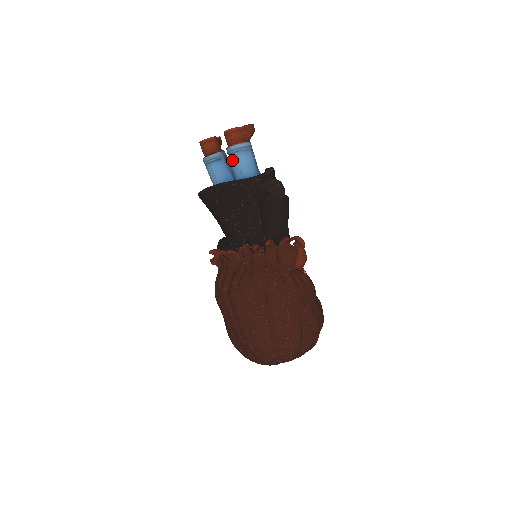
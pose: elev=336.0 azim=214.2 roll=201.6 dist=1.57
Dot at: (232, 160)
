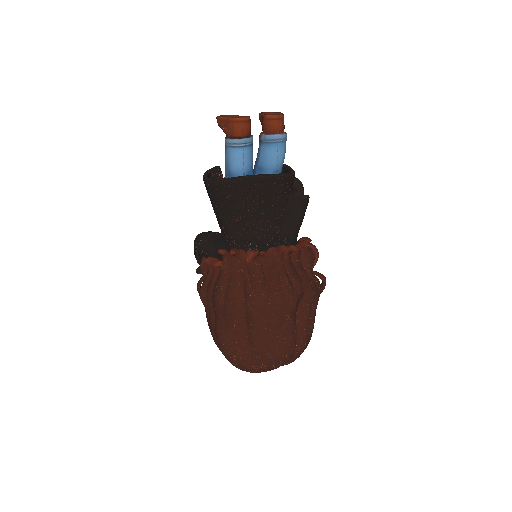
Dot at: (274, 150)
